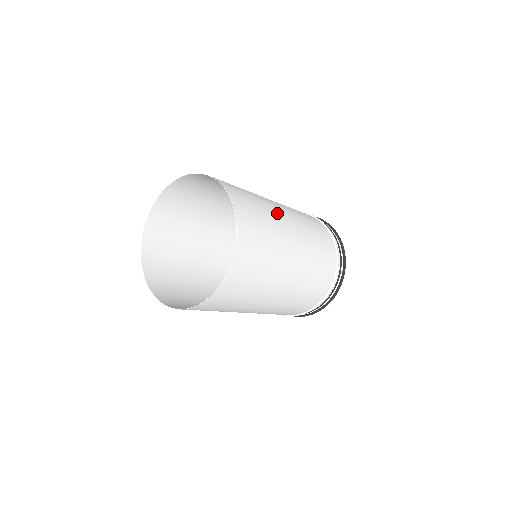
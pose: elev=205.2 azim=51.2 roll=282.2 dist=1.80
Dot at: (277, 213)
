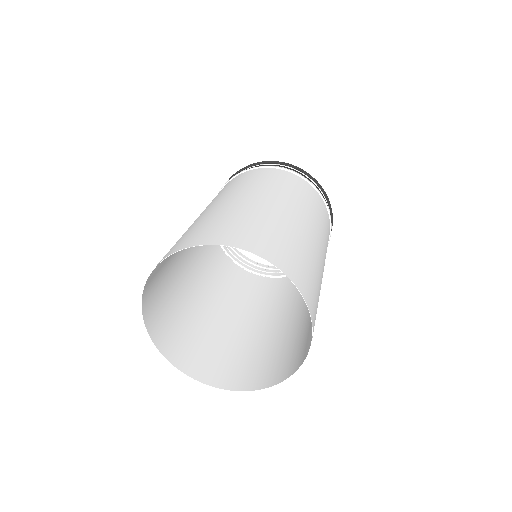
Dot at: (303, 234)
